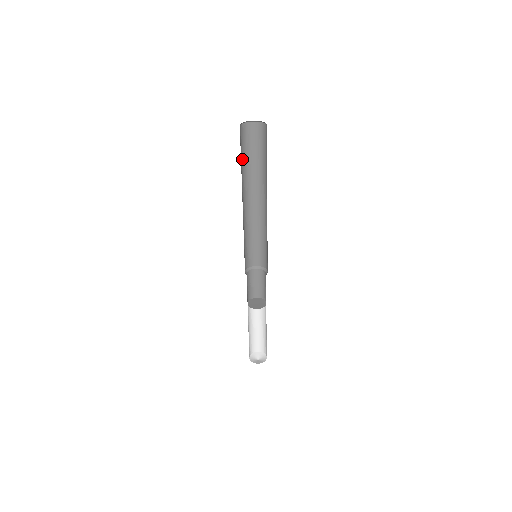
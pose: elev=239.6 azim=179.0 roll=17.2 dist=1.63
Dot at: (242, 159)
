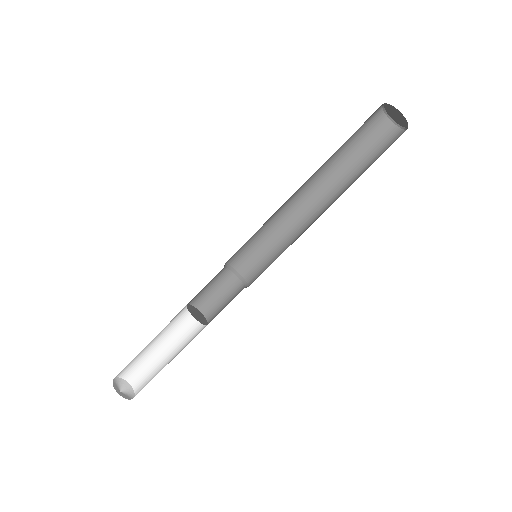
Dot at: (348, 142)
